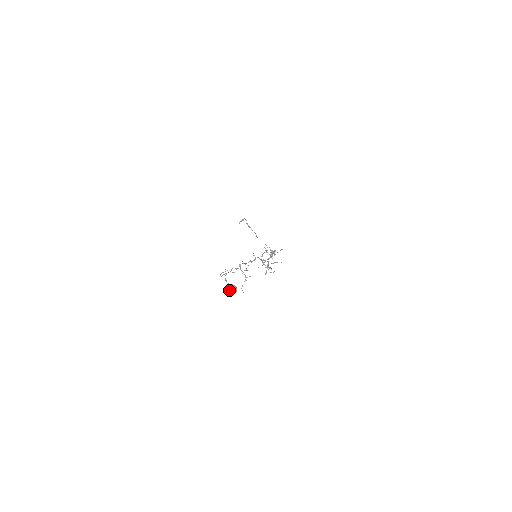
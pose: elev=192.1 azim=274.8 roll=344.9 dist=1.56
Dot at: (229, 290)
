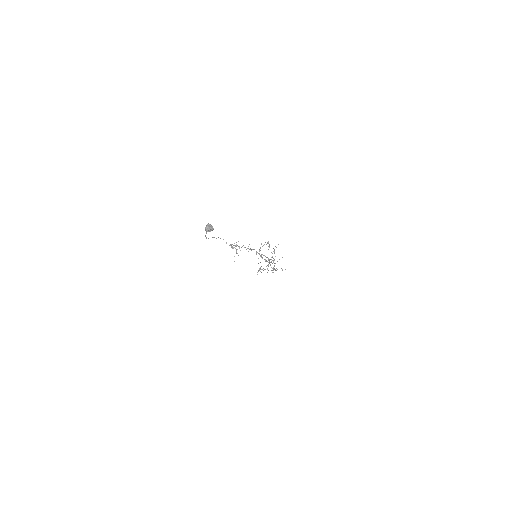
Dot at: (205, 228)
